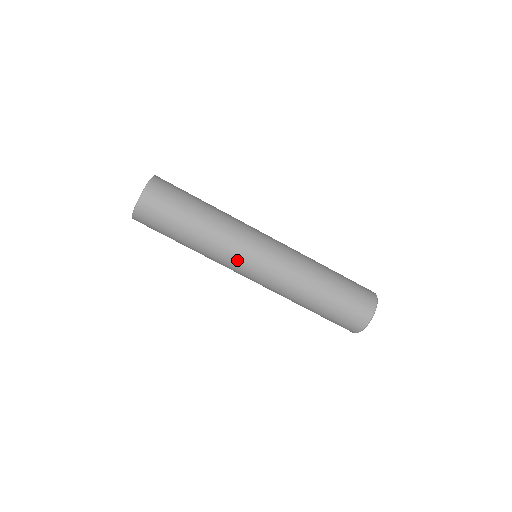
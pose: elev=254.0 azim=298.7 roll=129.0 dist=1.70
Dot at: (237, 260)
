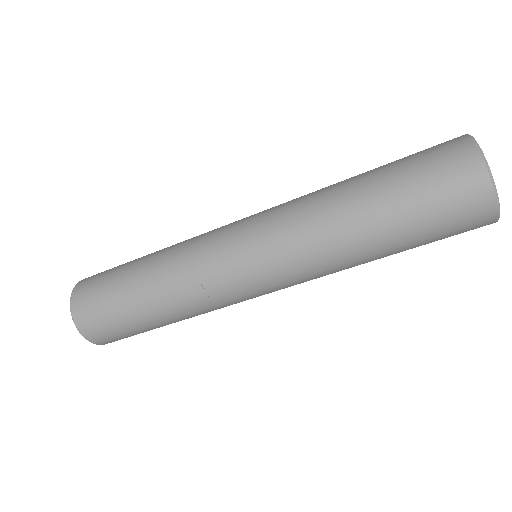
Dot at: occluded
